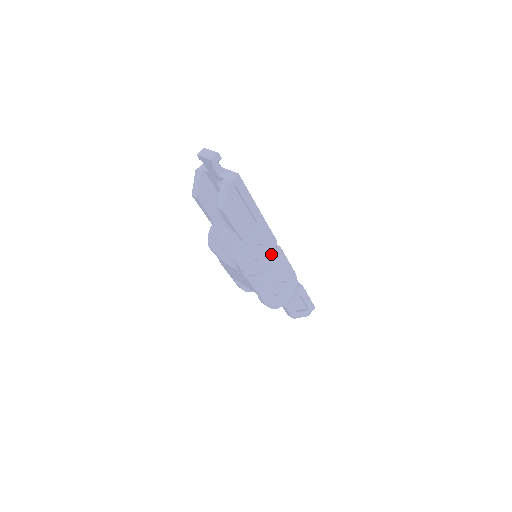
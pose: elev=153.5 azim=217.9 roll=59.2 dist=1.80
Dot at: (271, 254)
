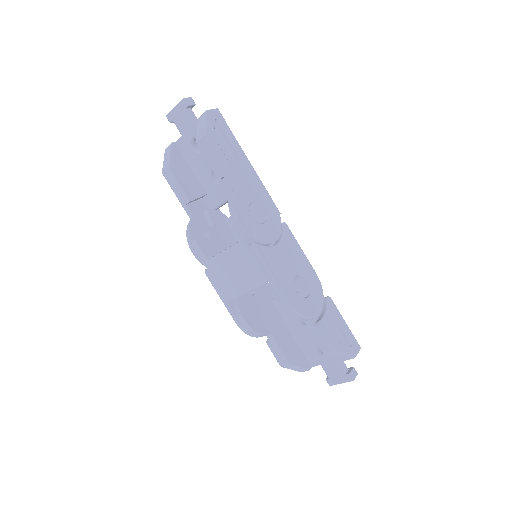
Dot at: (276, 225)
